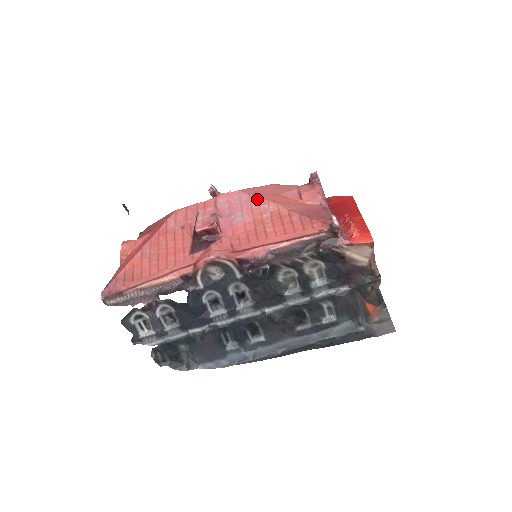
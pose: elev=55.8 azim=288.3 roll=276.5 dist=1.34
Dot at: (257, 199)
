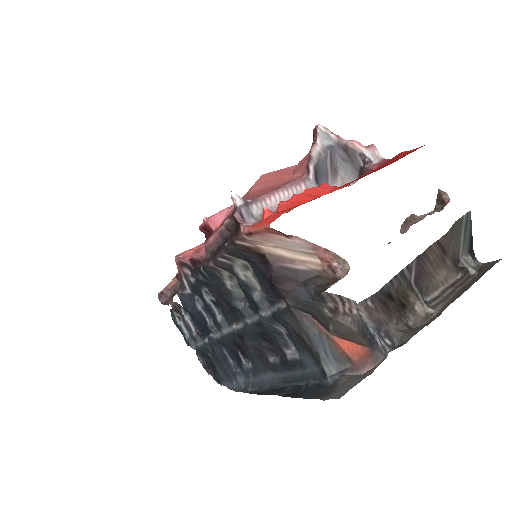
Dot at: occluded
